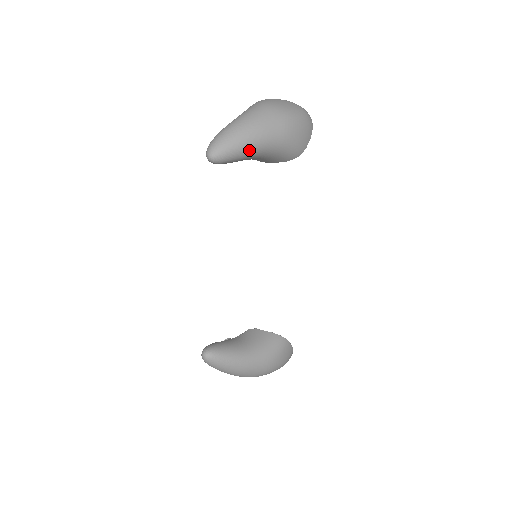
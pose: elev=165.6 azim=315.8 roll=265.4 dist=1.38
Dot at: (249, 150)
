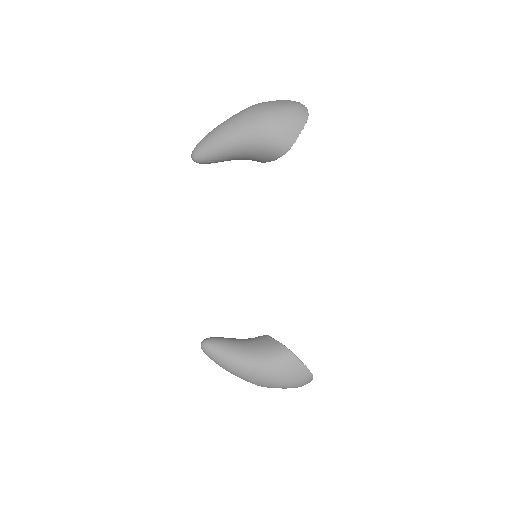
Dot at: (223, 148)
